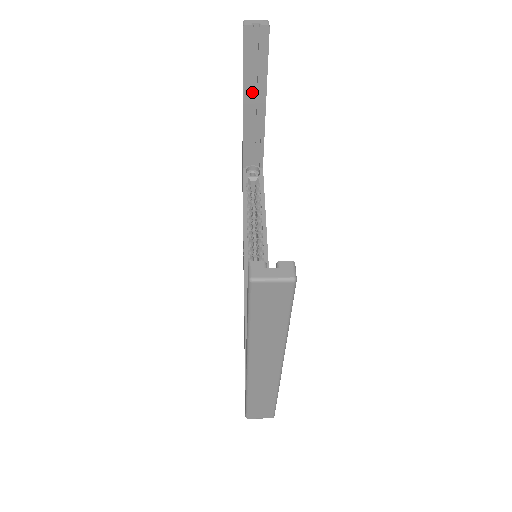
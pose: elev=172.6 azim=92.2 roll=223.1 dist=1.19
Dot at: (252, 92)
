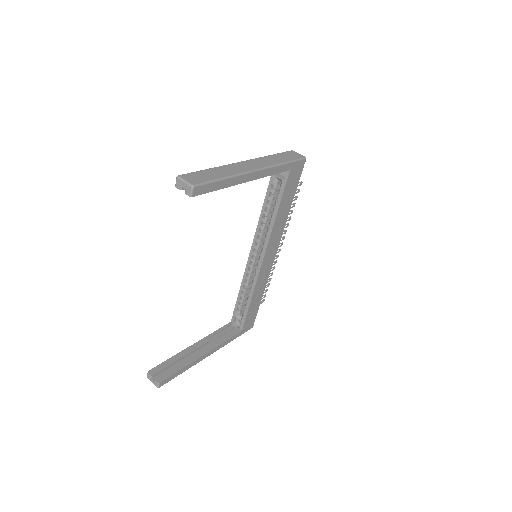
Dot at: occluded
